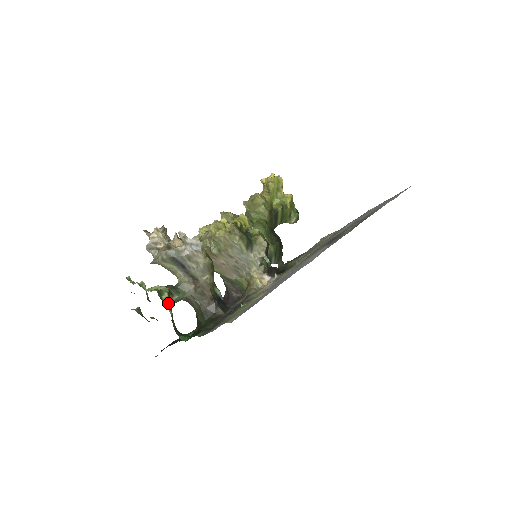
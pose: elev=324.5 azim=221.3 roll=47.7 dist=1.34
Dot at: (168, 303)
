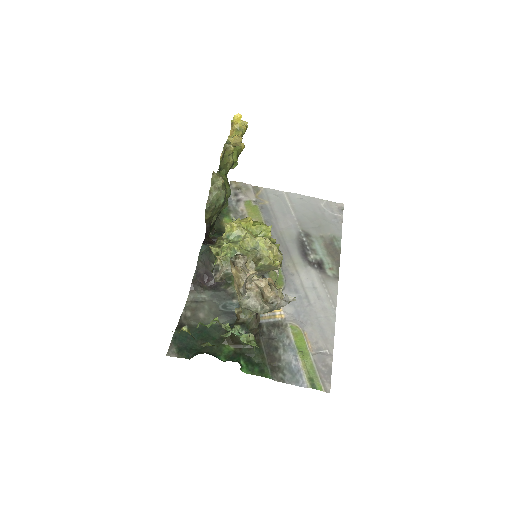
Dot at: (255, 352)
